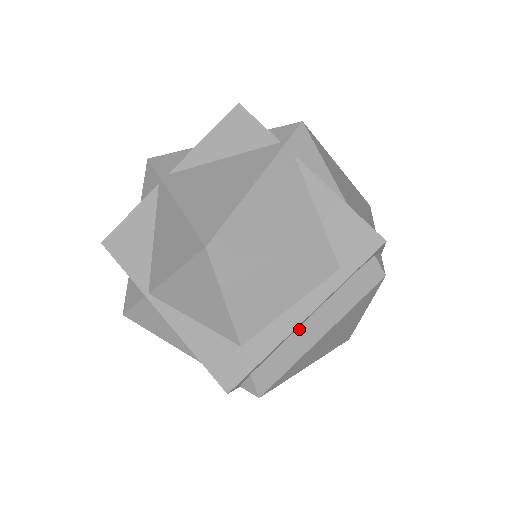
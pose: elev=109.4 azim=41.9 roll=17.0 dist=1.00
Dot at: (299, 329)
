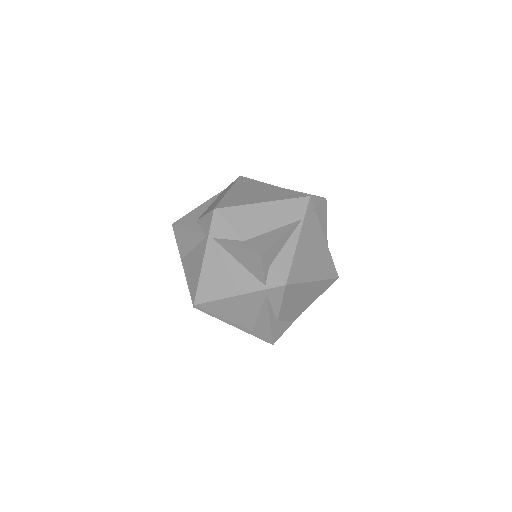
Dot at: occluded
